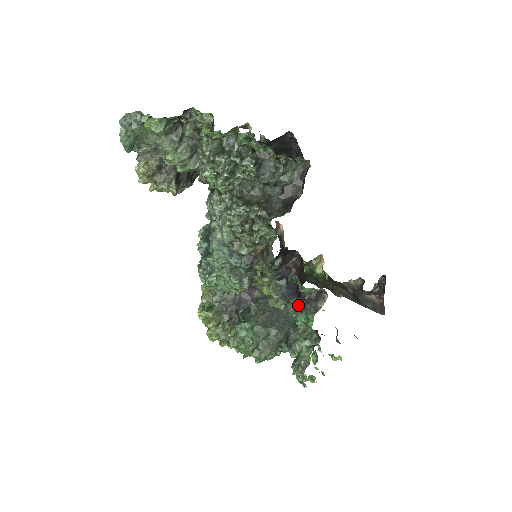
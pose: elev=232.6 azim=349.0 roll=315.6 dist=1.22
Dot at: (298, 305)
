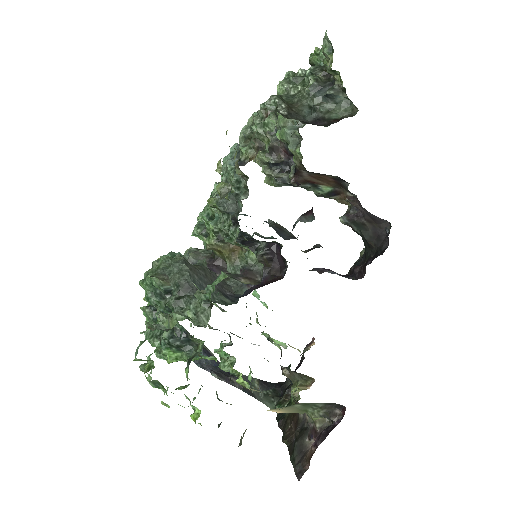
Dot at: occluded
